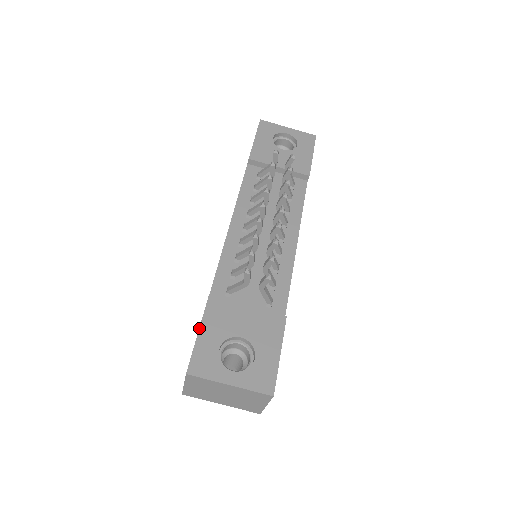
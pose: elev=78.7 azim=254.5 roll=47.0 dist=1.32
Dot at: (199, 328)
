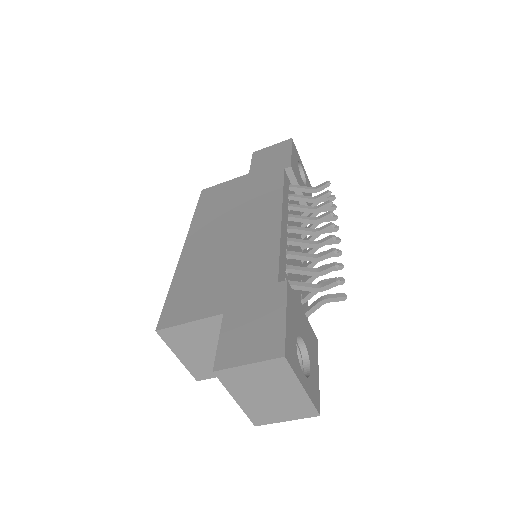
Dot at: (286, 310)
